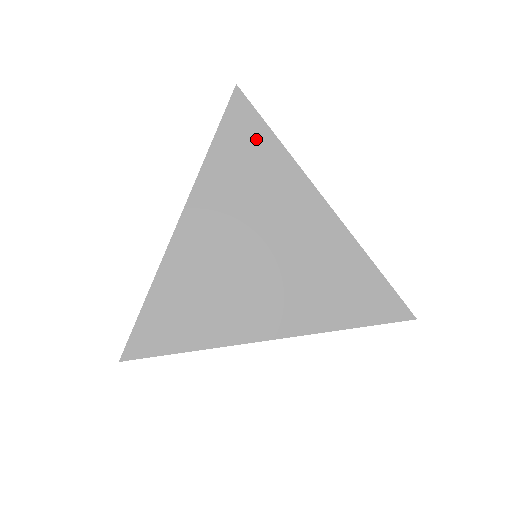
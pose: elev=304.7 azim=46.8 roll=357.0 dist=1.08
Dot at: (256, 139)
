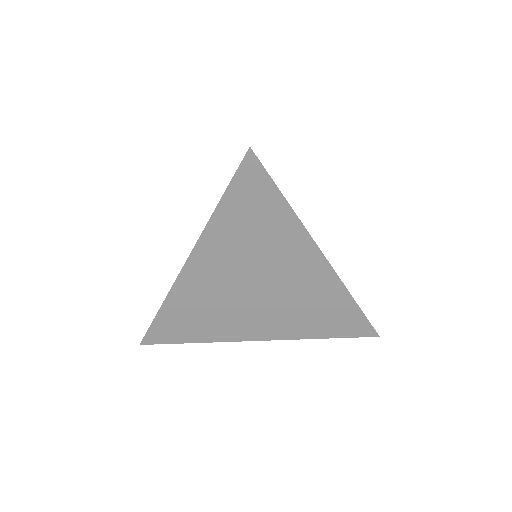
Dot at: (265, 202)
